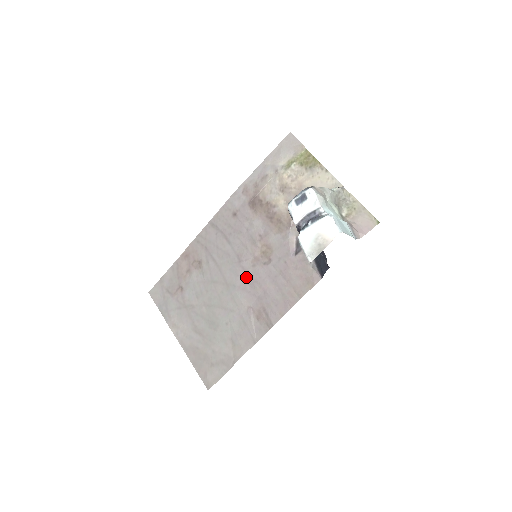
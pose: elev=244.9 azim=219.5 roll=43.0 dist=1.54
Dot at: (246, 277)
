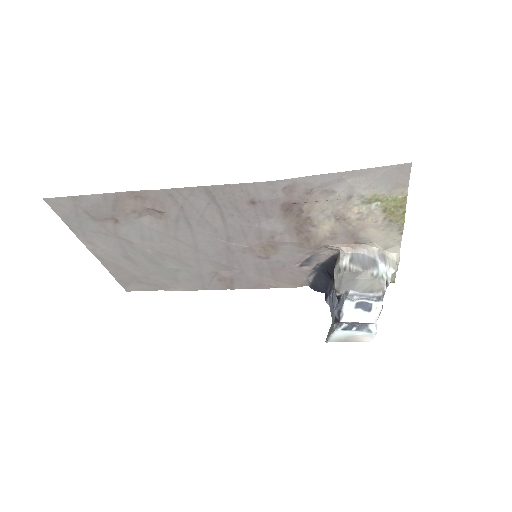
Dot at: (227, 255)
